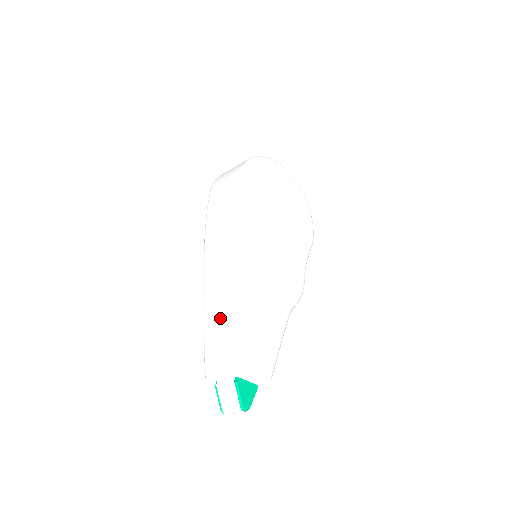
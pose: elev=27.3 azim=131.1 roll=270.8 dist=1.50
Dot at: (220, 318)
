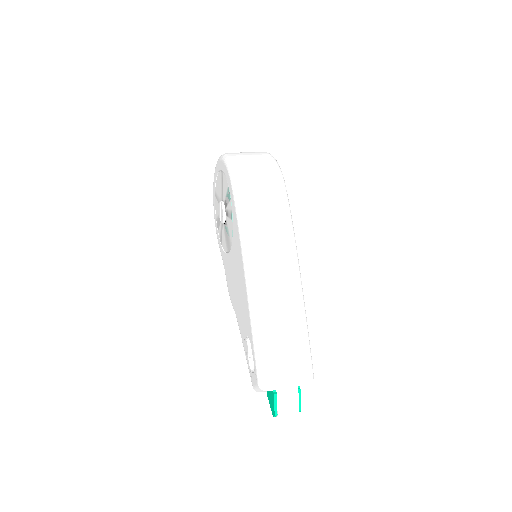
Dot at: (281, 331)
